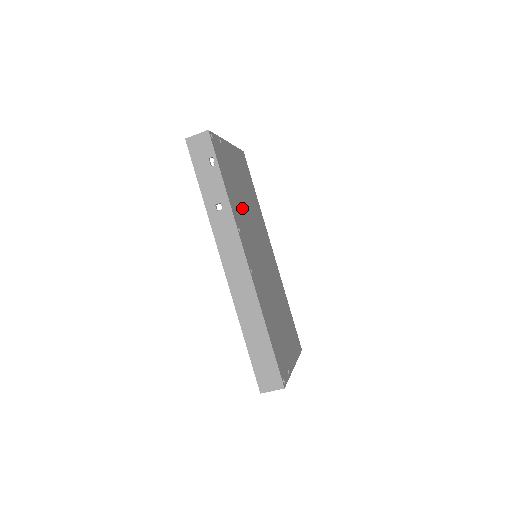
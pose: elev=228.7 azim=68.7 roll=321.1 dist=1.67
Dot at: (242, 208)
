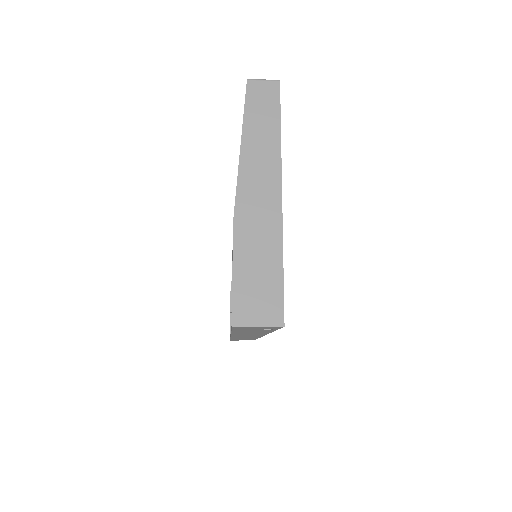
Dot at: occluded
